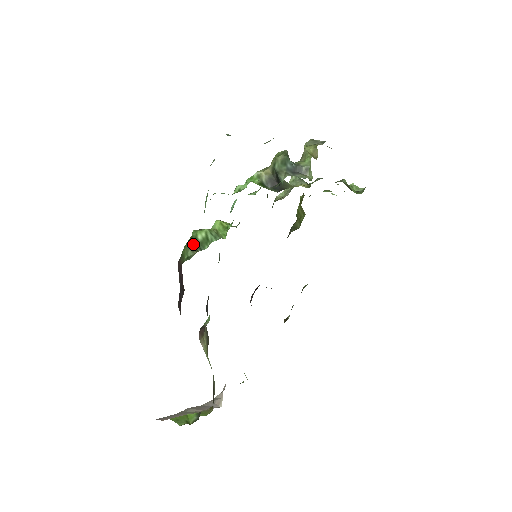
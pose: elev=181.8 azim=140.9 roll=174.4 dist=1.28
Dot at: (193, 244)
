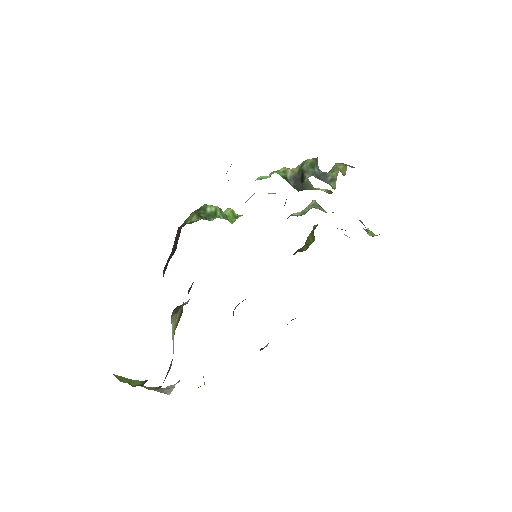
Dot at: (200, 212)
